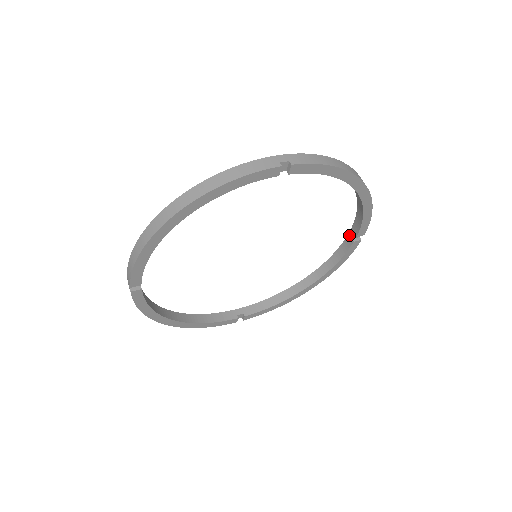
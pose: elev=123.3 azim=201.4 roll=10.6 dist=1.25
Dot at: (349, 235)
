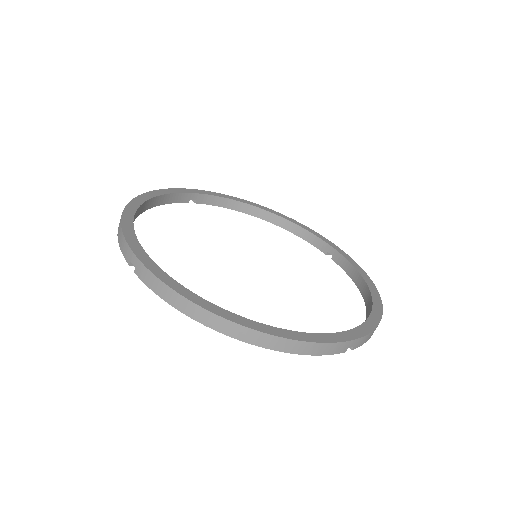
Dot at: (329, 247)
